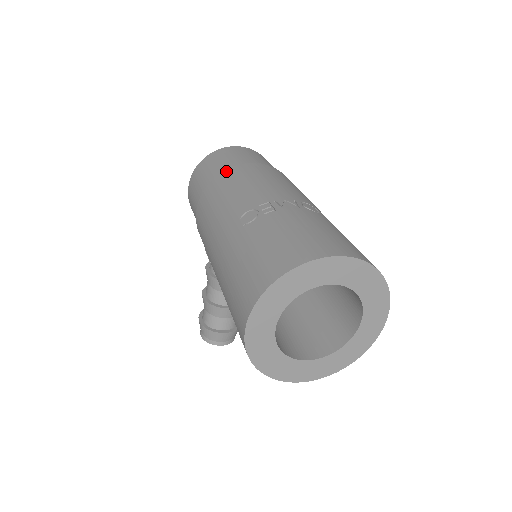
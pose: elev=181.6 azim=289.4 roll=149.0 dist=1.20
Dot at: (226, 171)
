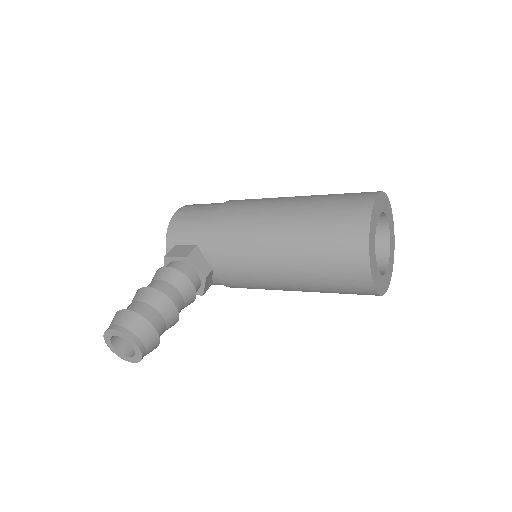
Dot at: occluded
